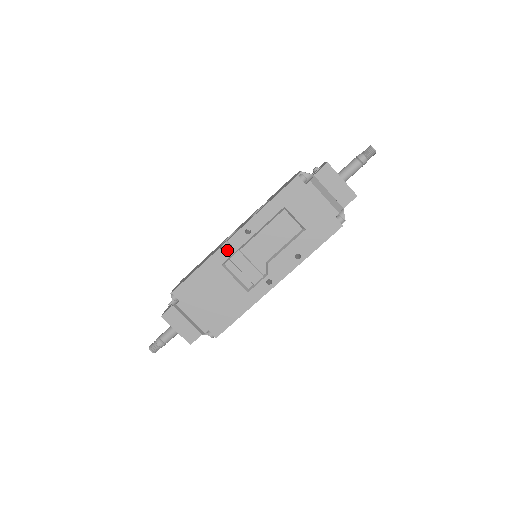
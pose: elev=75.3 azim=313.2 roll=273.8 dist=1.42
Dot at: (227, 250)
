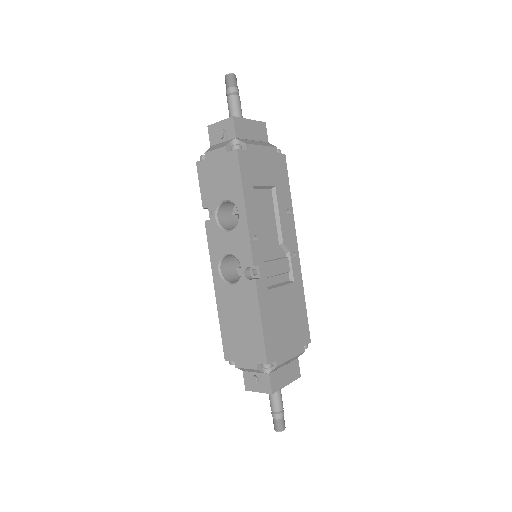
Dot at: (260, 273)
